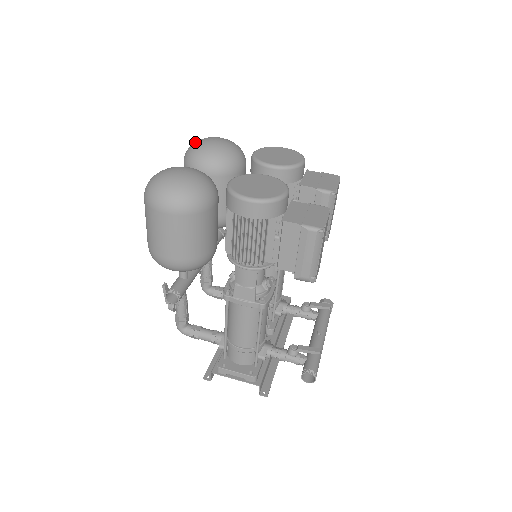
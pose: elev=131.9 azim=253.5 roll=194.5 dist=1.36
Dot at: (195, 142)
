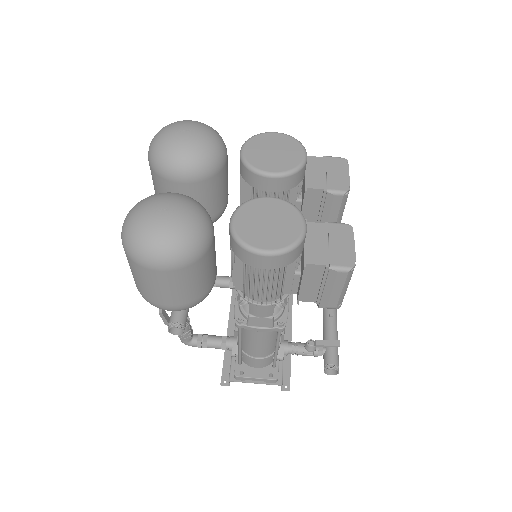
Dot at: (158, 136)
